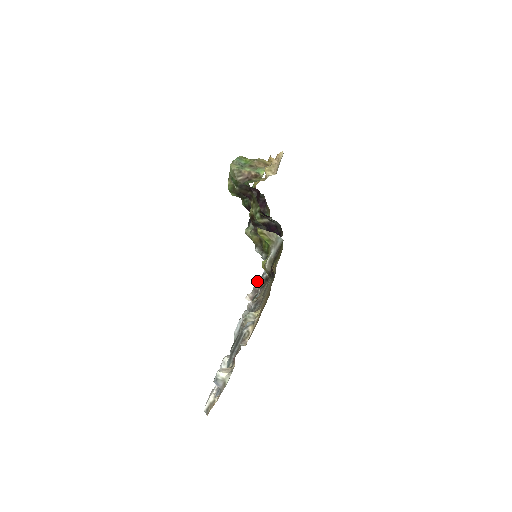
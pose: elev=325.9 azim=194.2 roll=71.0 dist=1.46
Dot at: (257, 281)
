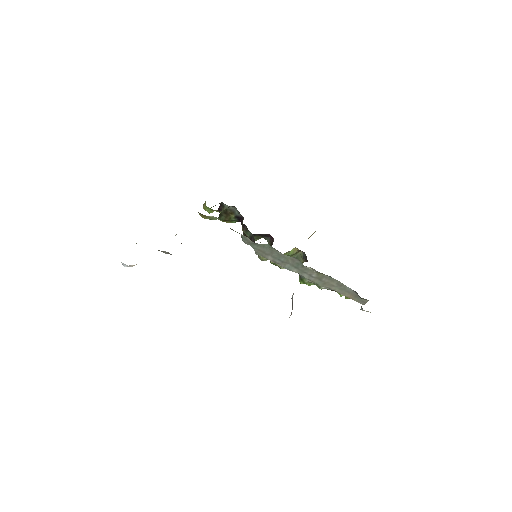
Dot at: occluded
